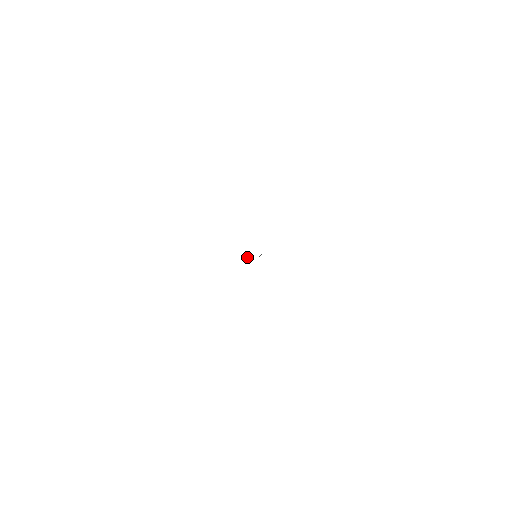
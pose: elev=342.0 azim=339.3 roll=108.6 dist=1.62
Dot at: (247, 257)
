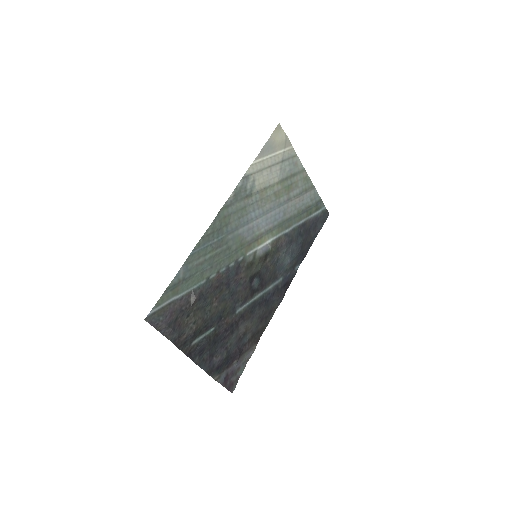
Dot at: (269, 245)
